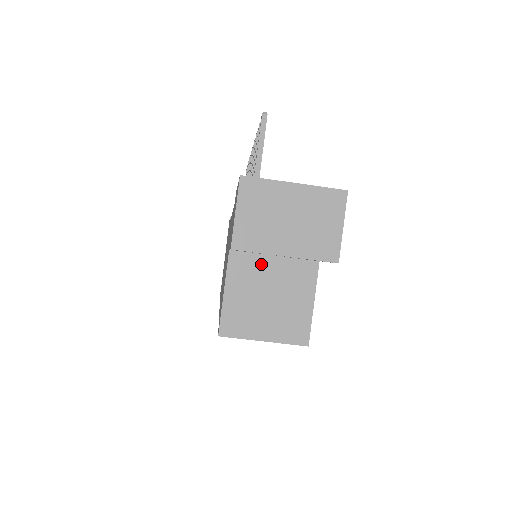
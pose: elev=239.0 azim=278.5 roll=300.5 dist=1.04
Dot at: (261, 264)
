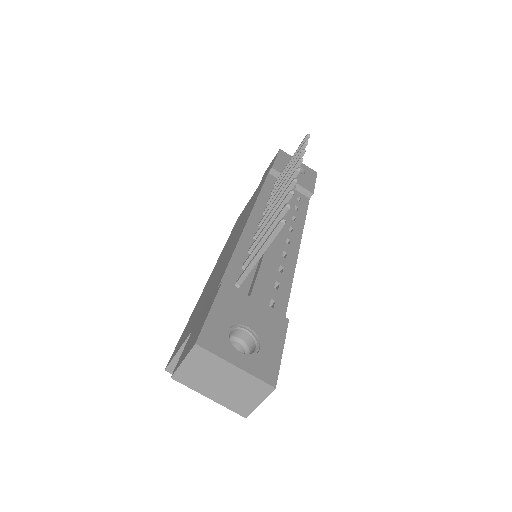
Dot at: occluded
